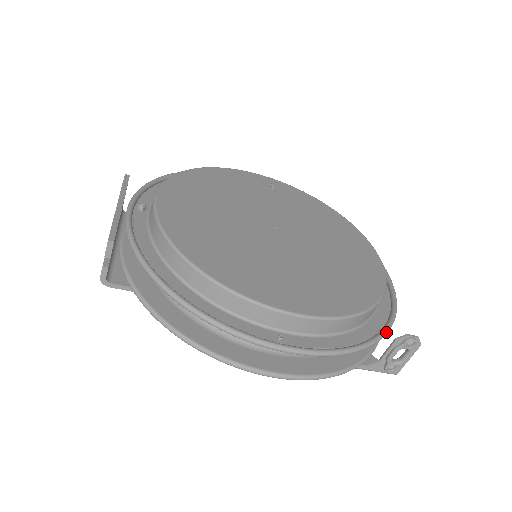
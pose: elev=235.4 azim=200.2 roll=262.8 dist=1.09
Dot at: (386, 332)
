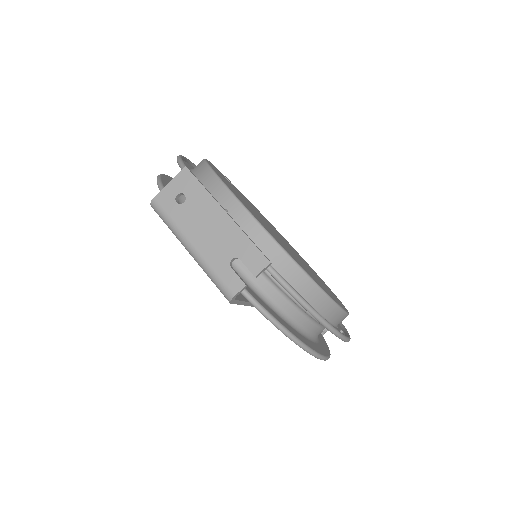
Dot at: occluded
